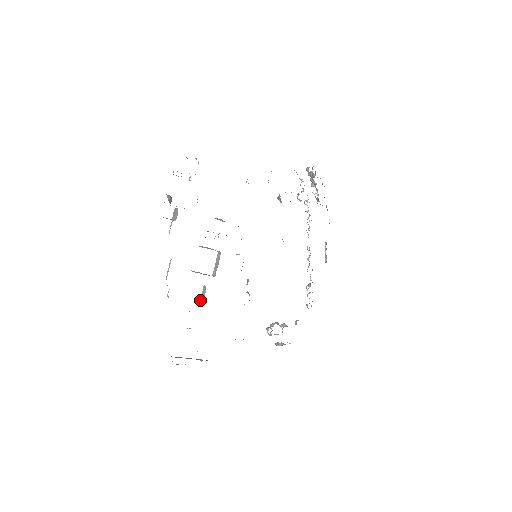
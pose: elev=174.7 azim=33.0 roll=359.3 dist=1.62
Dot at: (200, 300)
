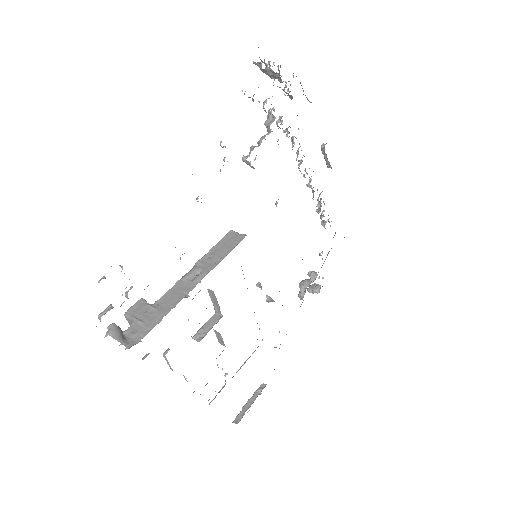
Dot at: occluded
